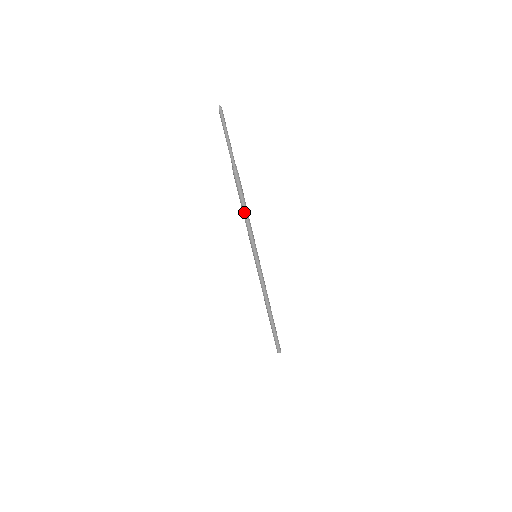
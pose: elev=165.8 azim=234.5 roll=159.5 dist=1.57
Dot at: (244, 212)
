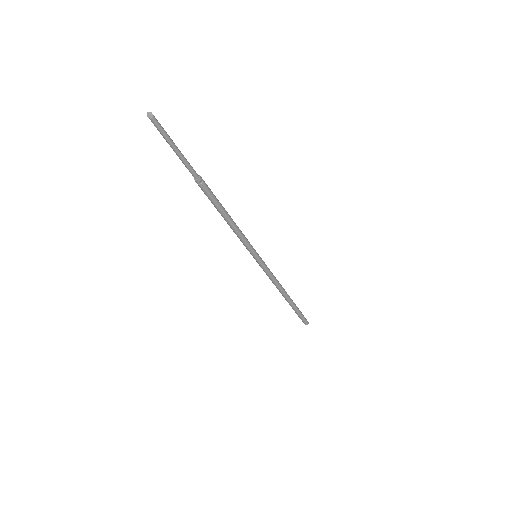
Dot at: occluded
